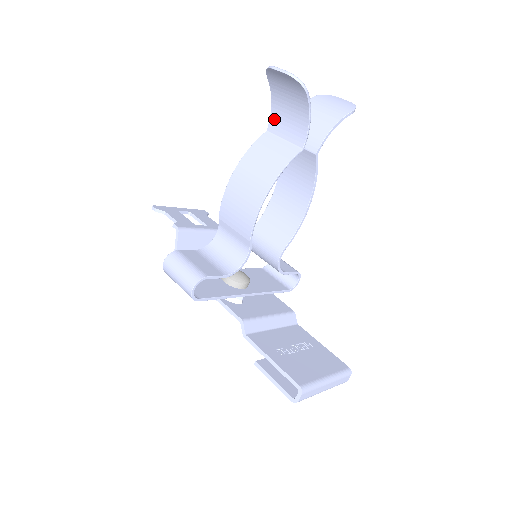
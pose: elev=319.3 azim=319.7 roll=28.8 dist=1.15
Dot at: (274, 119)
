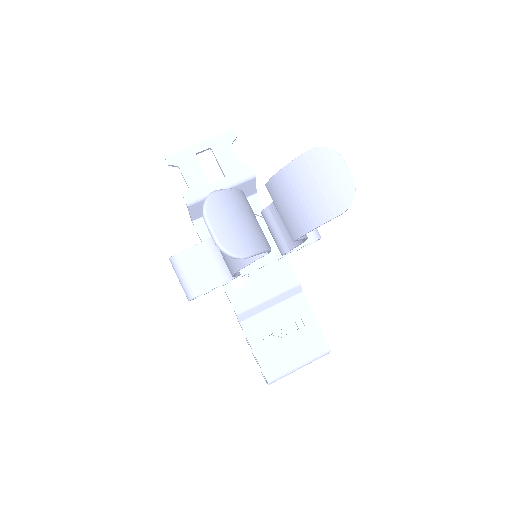
Dot at: occluded
